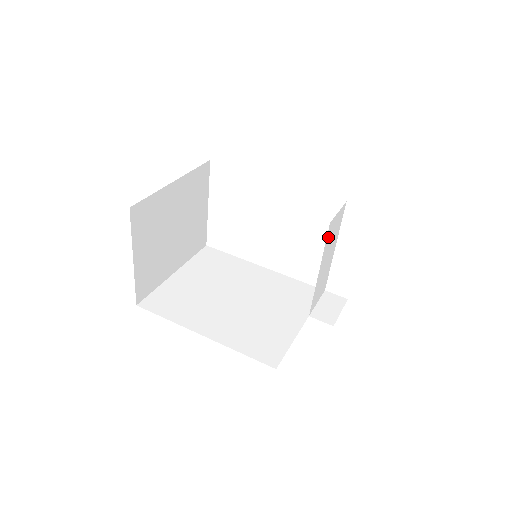
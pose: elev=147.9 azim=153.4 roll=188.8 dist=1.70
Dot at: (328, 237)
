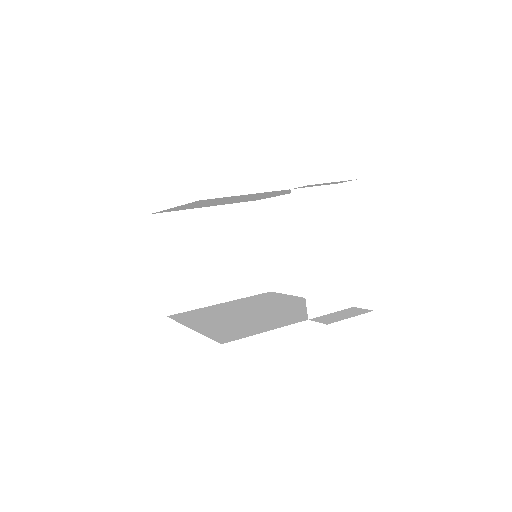
Dot at: (300, 211)
